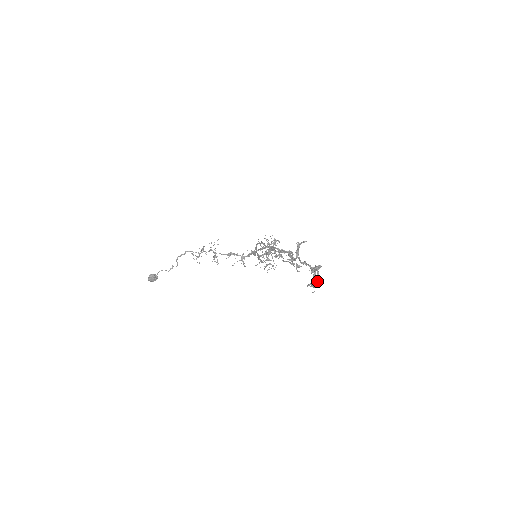
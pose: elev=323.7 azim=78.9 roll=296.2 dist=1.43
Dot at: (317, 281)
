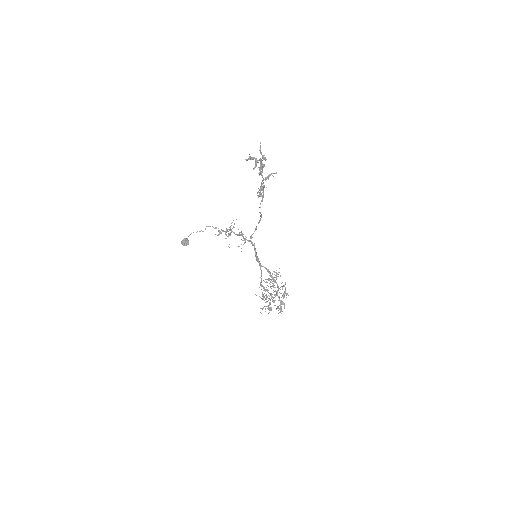
Dot at: (255, 163)
